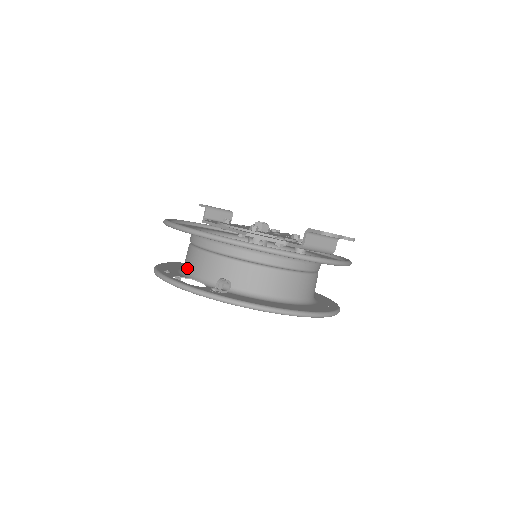
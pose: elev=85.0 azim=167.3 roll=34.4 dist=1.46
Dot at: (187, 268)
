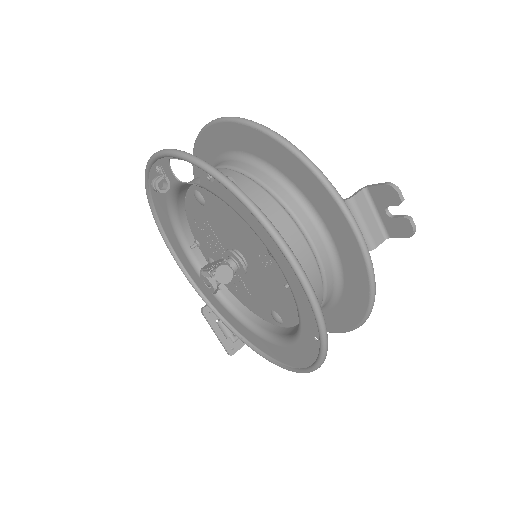
Dot at: occluded
